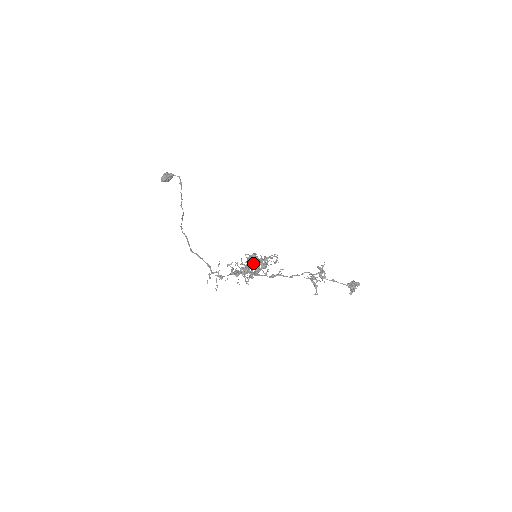
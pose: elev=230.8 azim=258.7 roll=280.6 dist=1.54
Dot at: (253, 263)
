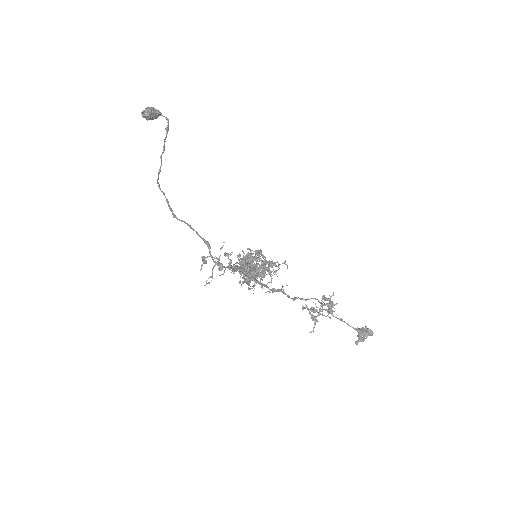
Dot at: occluded
